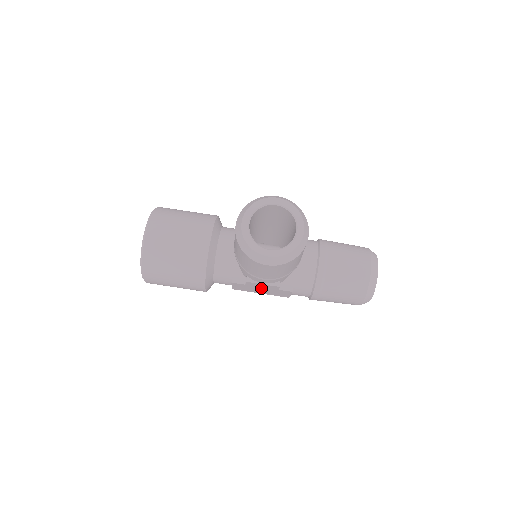
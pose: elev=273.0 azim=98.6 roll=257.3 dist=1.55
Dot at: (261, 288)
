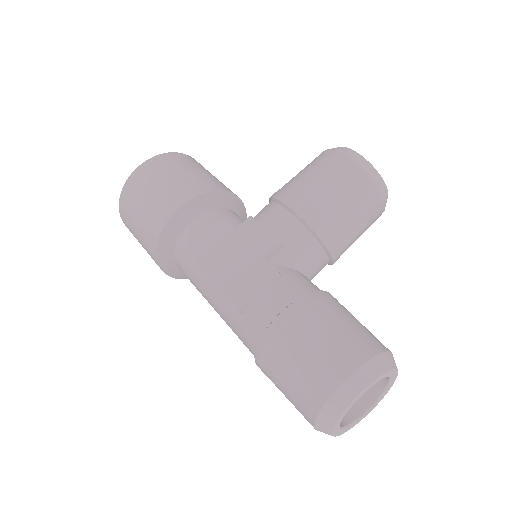
Dot at: (242, 250)
